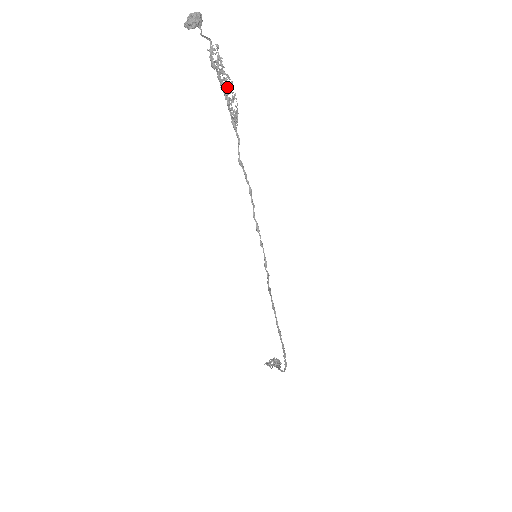
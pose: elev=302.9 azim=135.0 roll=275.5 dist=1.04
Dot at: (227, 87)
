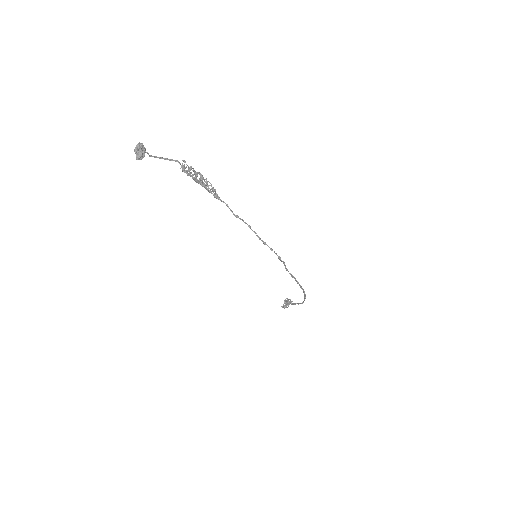
Dot at: (201, 180)
